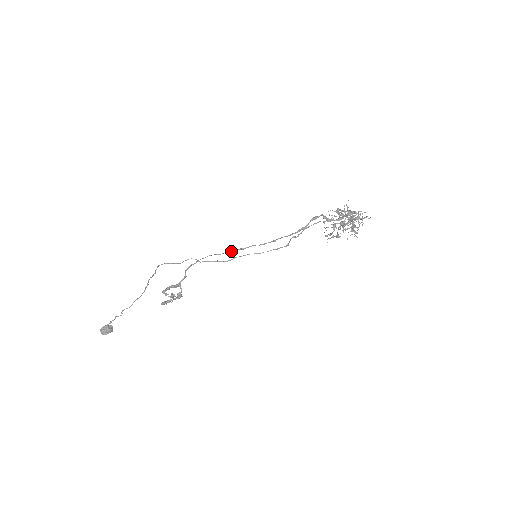
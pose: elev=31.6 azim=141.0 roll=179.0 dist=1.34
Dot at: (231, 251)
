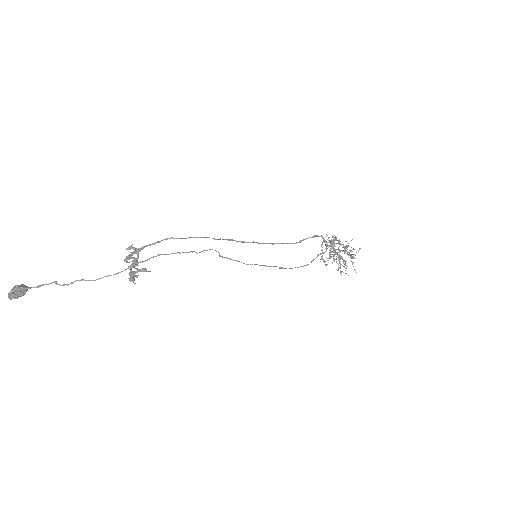
Dot at: (231, 240)
